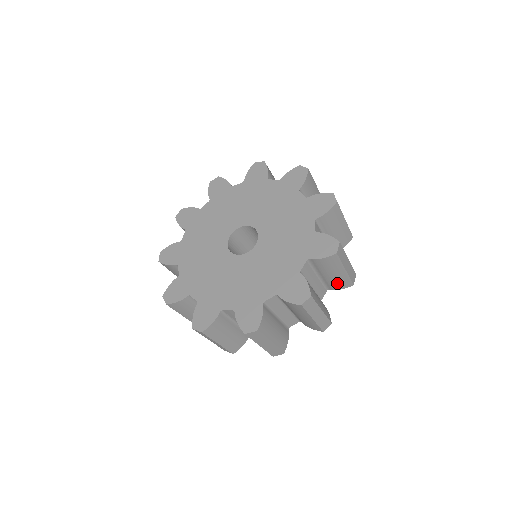
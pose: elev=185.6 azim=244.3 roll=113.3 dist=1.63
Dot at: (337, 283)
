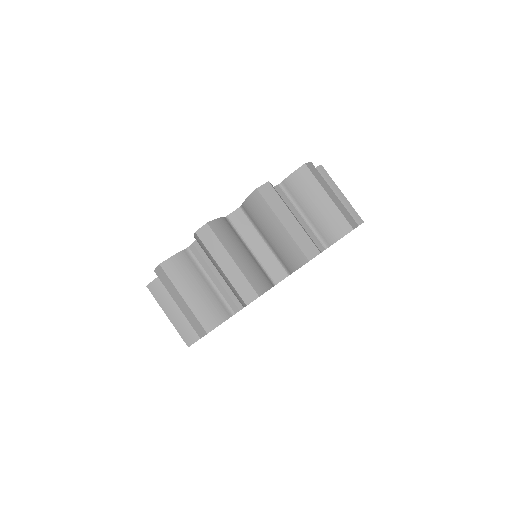
Dot at: (286, 254)
